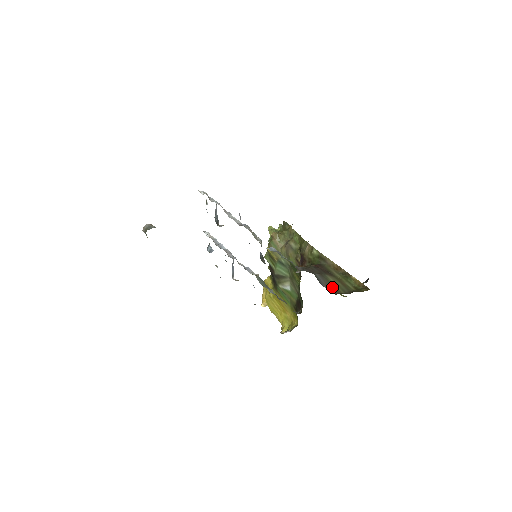
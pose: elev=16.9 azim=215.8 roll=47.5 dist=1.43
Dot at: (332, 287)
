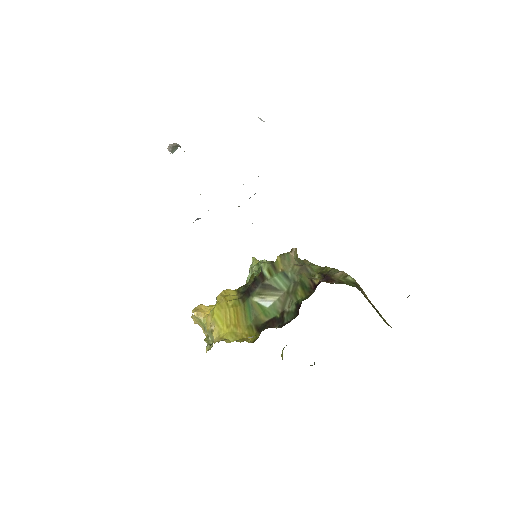
Dot at: occluded
